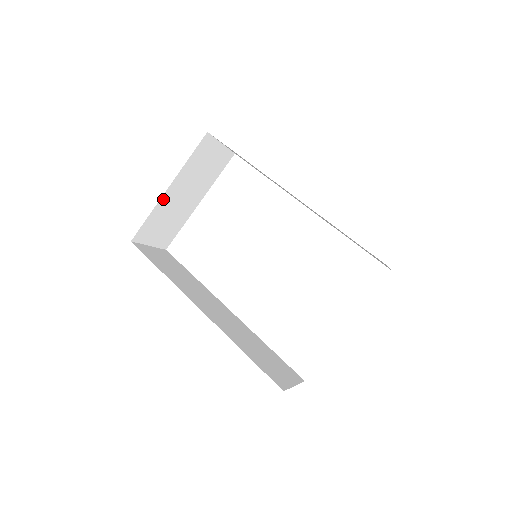
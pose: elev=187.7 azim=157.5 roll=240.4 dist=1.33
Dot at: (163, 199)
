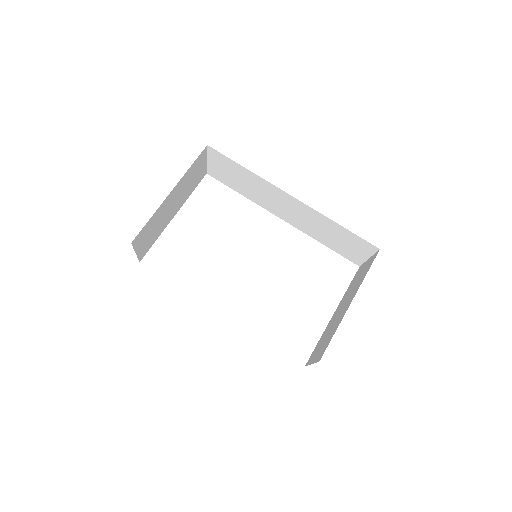
Dot at: (163, 203)
